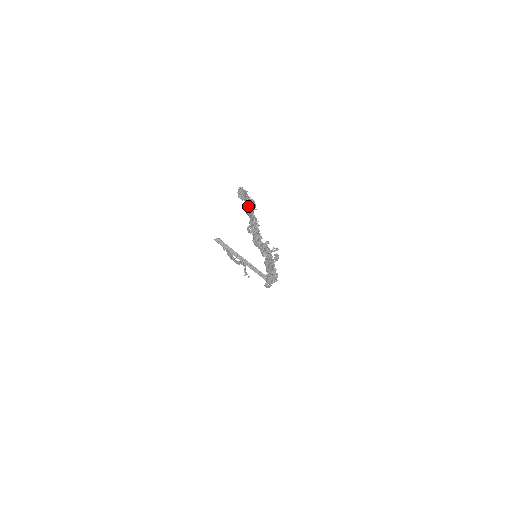
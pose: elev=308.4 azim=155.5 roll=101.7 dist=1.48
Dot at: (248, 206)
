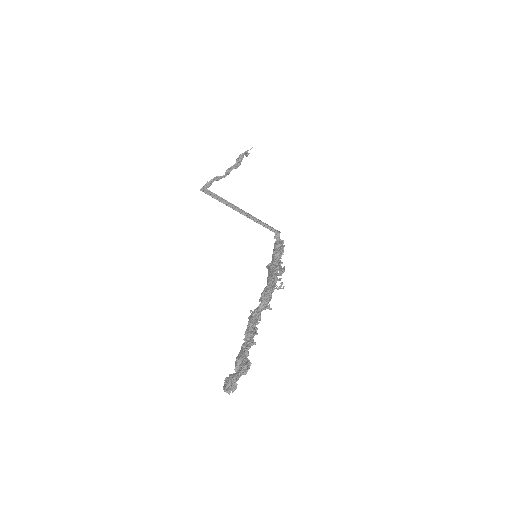
Dot at: (239, 371)
